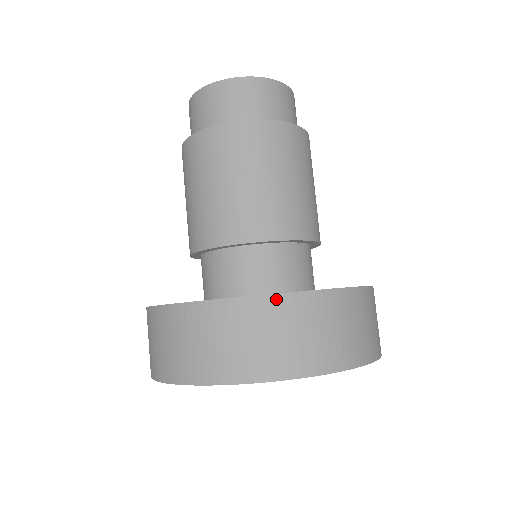
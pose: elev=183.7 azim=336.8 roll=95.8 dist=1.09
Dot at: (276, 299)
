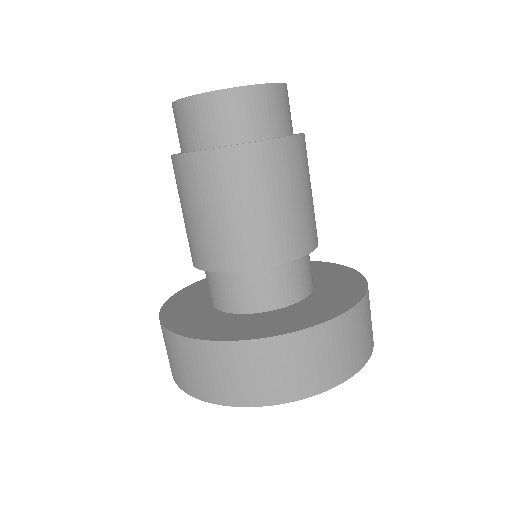
Dot at: (268, 342)
